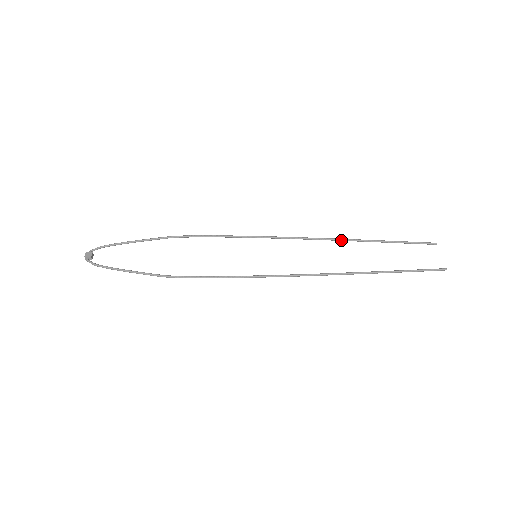
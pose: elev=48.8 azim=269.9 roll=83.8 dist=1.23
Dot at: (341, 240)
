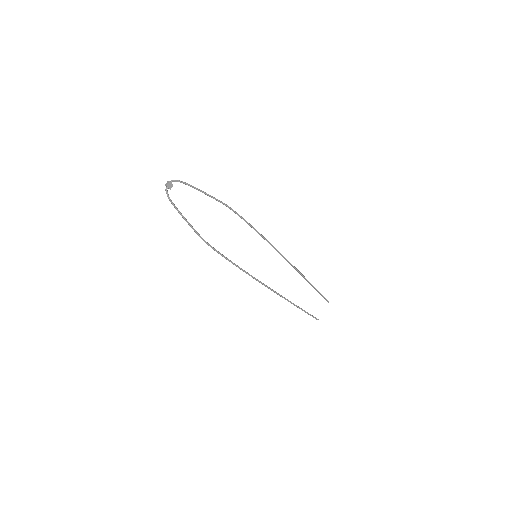
Dot at: (299, 272)
